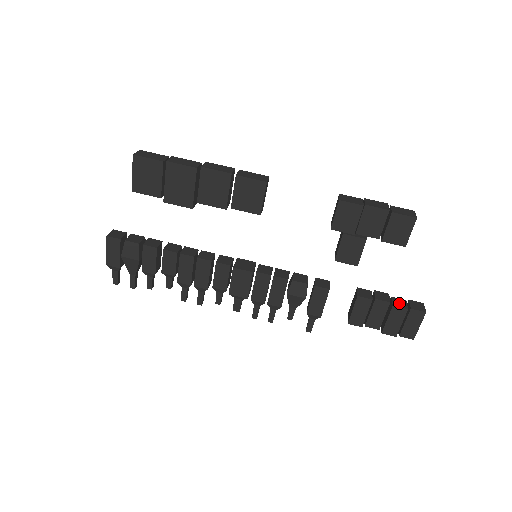
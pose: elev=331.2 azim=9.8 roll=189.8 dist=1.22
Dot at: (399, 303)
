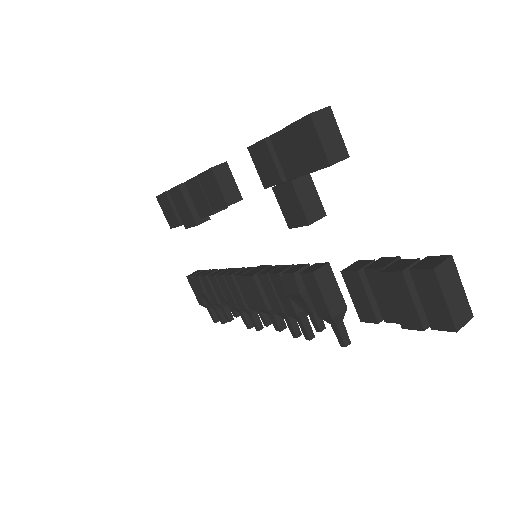
Dot at: (397, 266)
